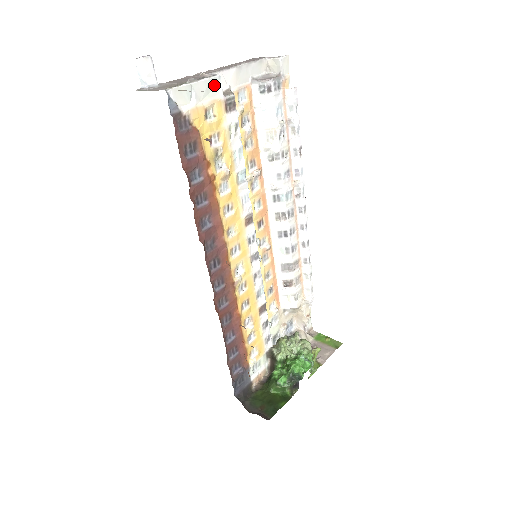
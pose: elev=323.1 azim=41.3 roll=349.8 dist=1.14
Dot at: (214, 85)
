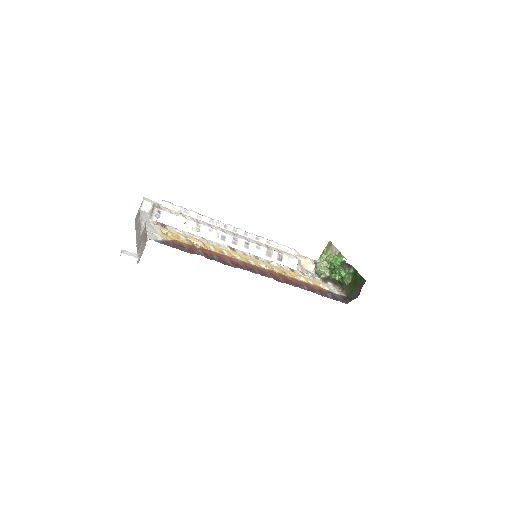
Dot at: (151, 225)
